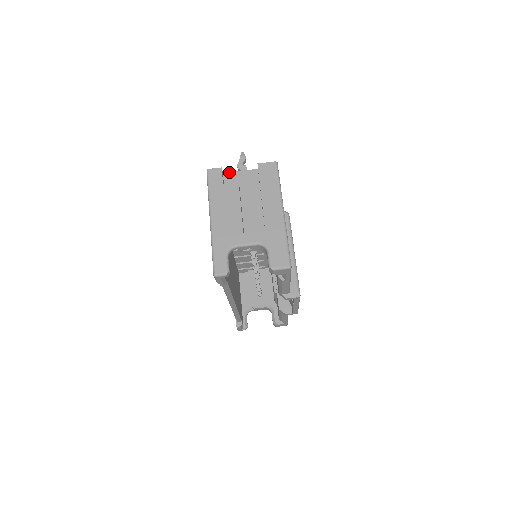
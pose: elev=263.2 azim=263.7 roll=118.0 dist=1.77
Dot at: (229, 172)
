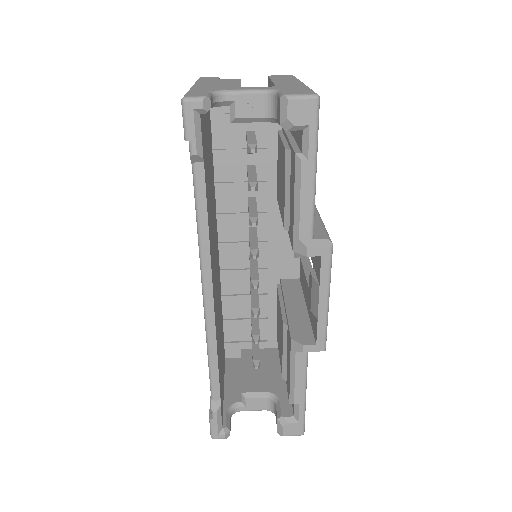
Dot at: occluded
